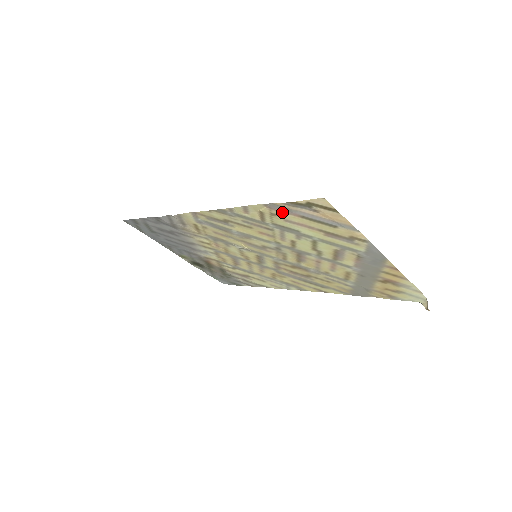
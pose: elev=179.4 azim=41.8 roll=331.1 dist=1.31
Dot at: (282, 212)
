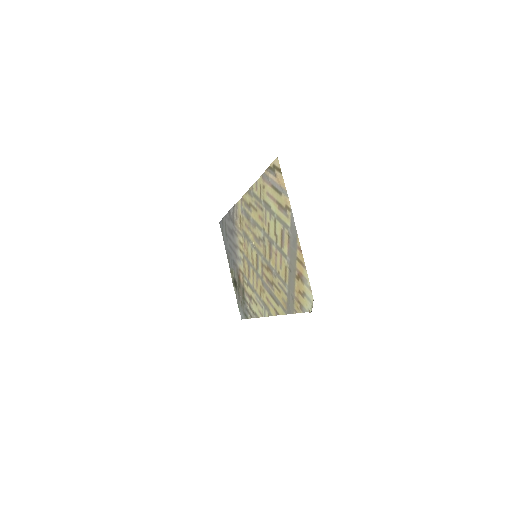
Dot at: (266, 183)
